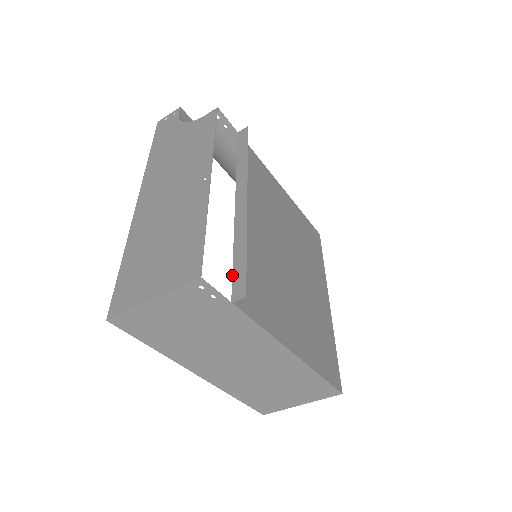
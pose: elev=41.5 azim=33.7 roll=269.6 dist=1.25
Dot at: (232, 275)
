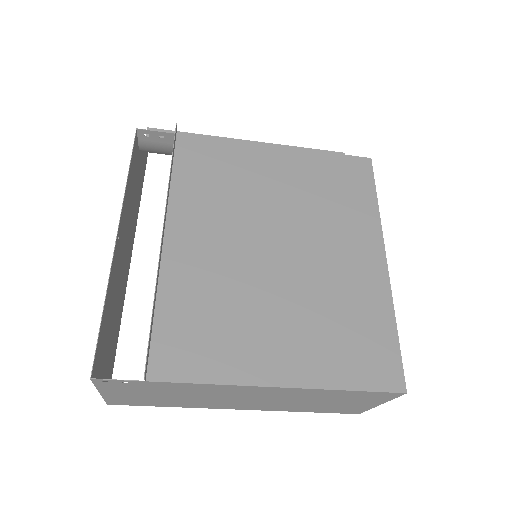
Dot at: (149, 344)
